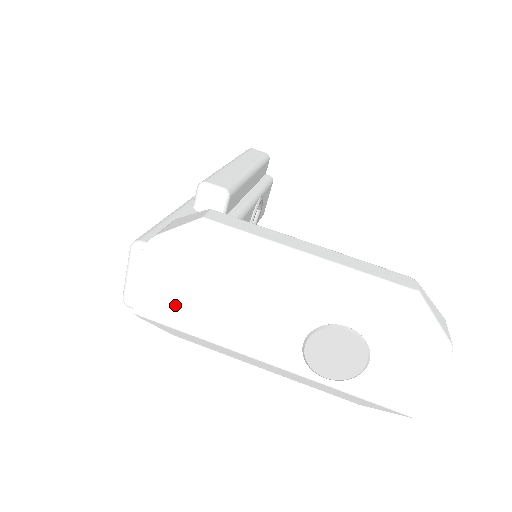
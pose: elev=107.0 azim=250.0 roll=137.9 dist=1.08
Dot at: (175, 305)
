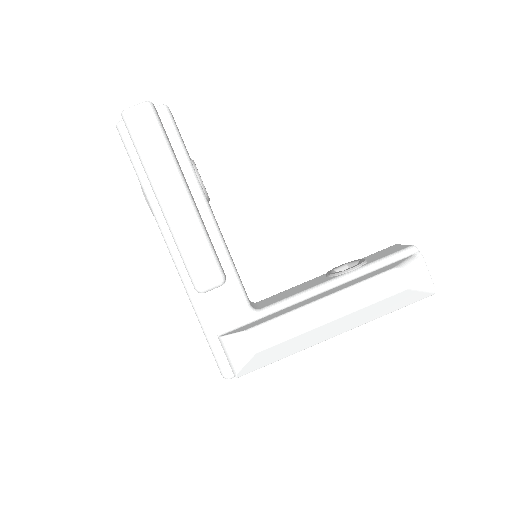
Dot at: occluded
